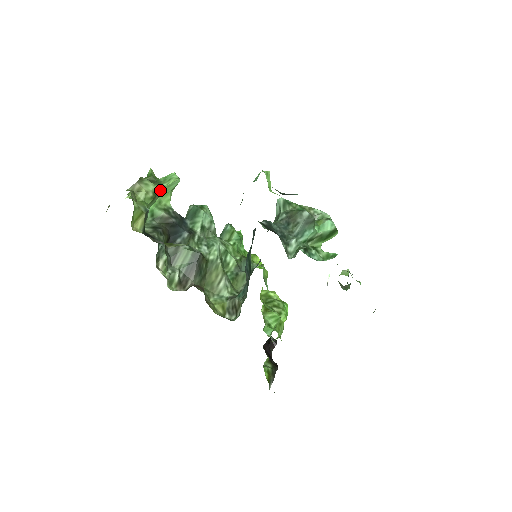
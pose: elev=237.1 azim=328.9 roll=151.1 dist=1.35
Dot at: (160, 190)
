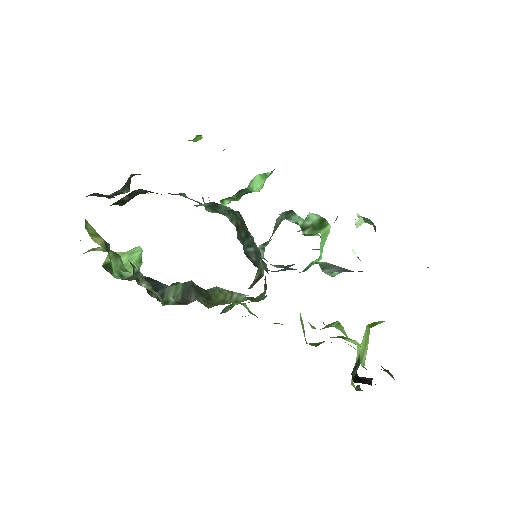
Dot at: (122, 256)
